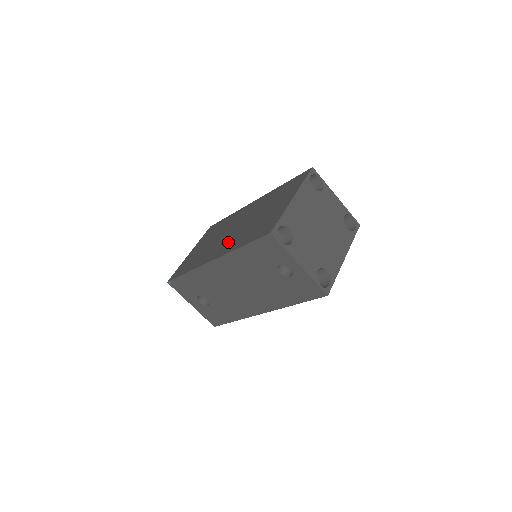
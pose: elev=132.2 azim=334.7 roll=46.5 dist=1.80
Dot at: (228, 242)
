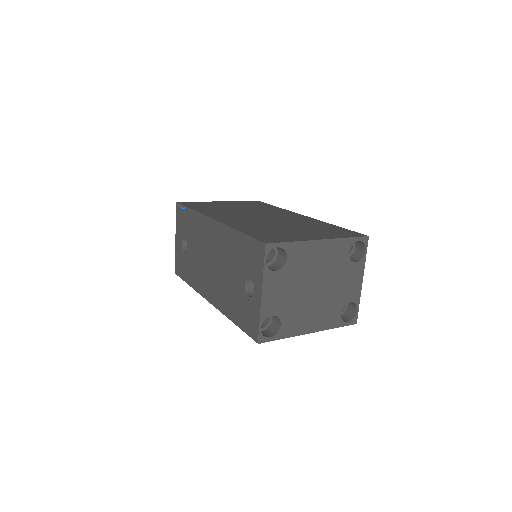
Dot at: (242, 220)
